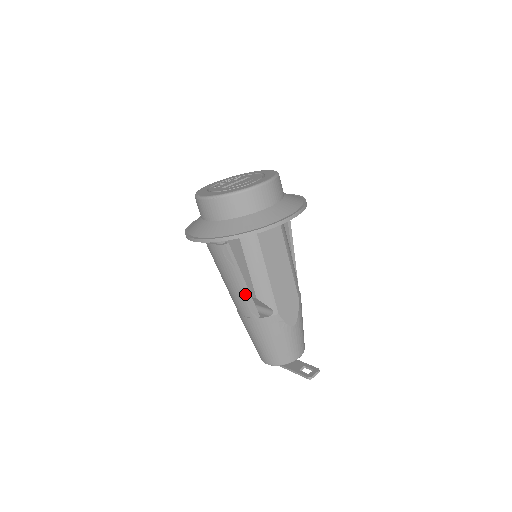
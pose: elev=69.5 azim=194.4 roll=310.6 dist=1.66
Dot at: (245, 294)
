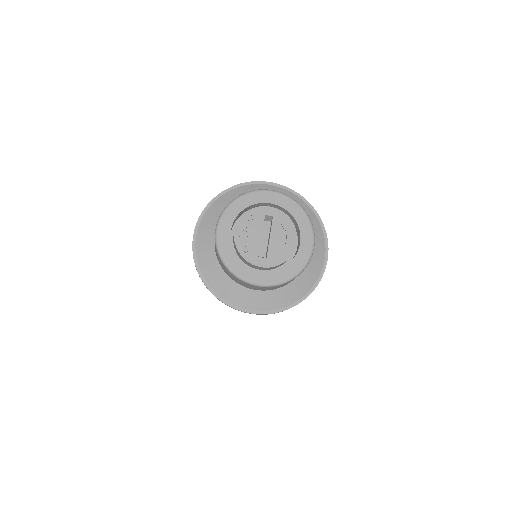
Dot at: occluded
